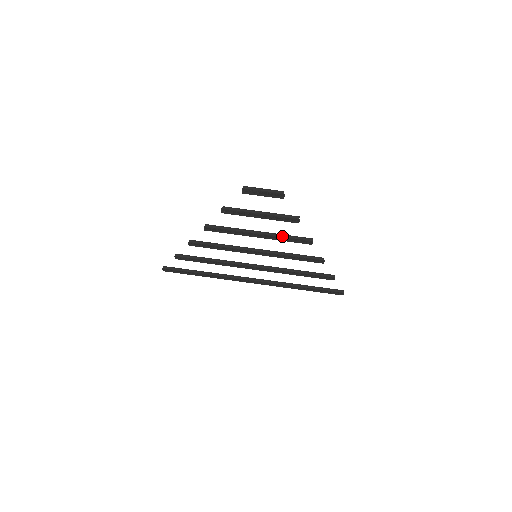
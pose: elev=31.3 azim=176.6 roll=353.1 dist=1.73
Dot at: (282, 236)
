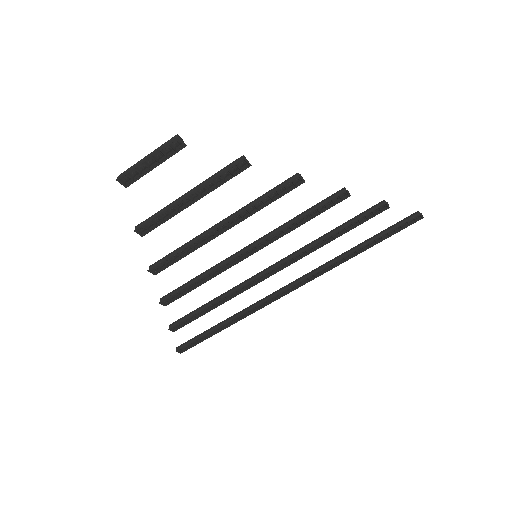
Dot at: (253, 203)
